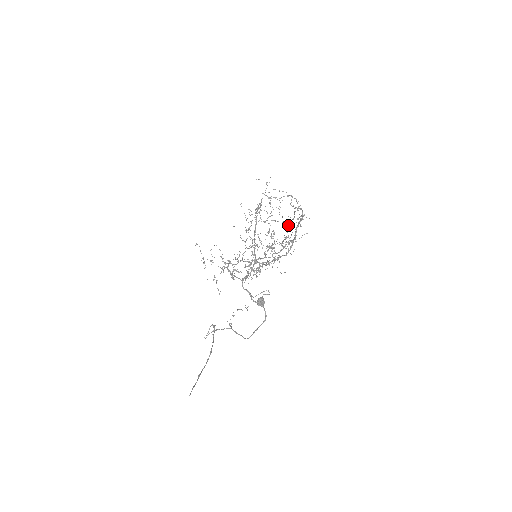
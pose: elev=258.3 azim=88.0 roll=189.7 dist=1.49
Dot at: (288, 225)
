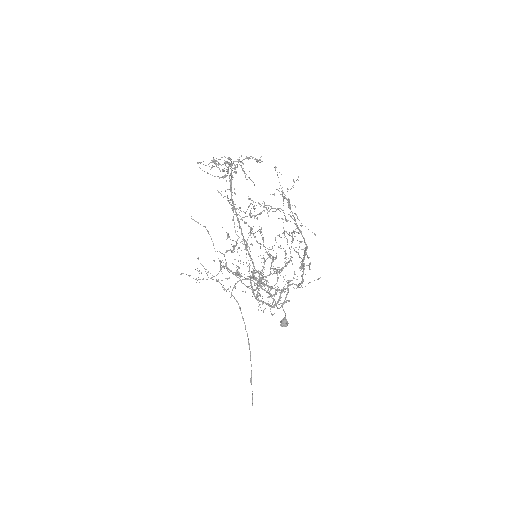
Dot at: (285, 219)
